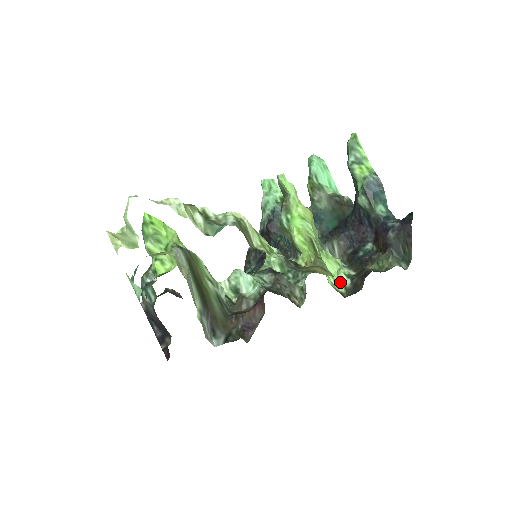
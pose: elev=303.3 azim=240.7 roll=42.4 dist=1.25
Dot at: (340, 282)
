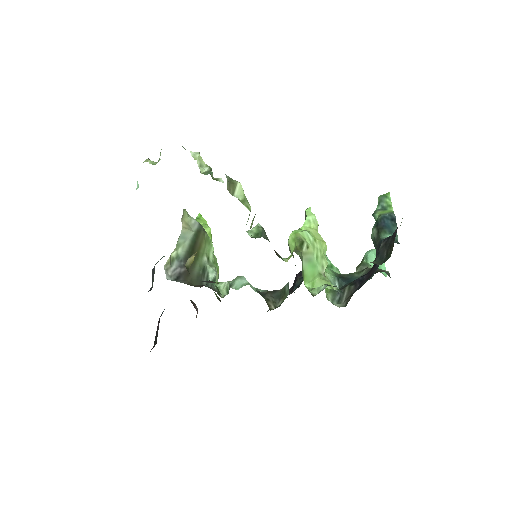
Dot at: (318, 290)
